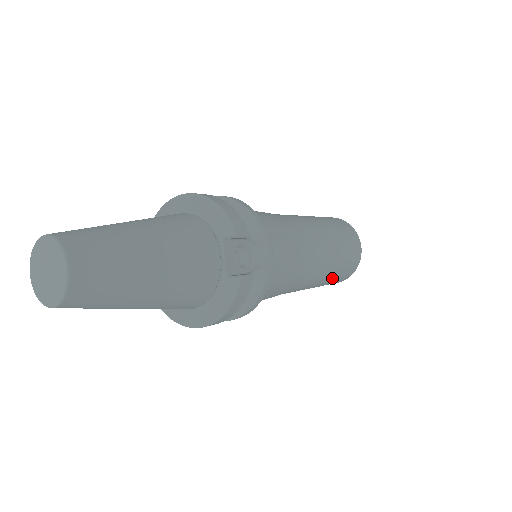
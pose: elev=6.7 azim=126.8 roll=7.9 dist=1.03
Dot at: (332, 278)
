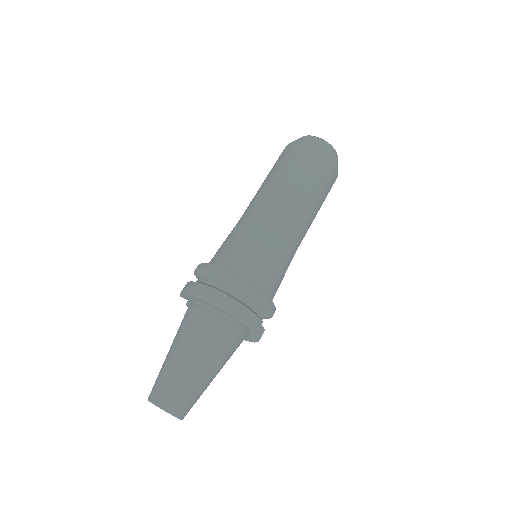
Dot at: occluded
